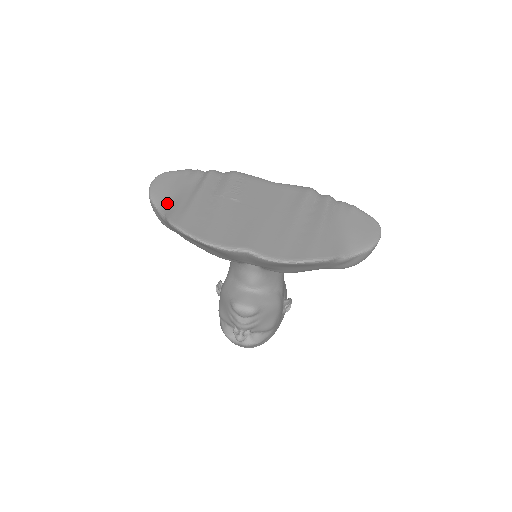
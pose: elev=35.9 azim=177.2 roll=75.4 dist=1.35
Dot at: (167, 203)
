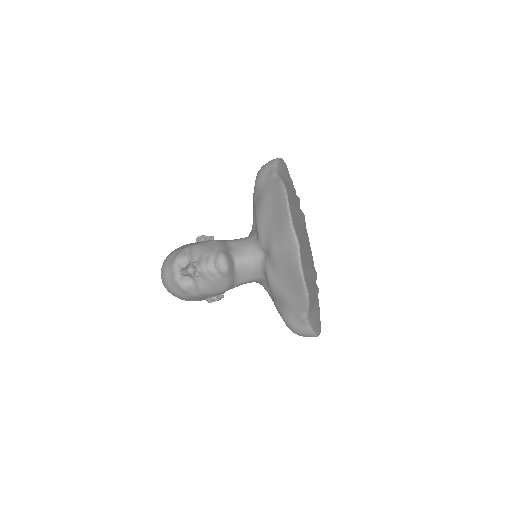
Dot at: (281, 175)
